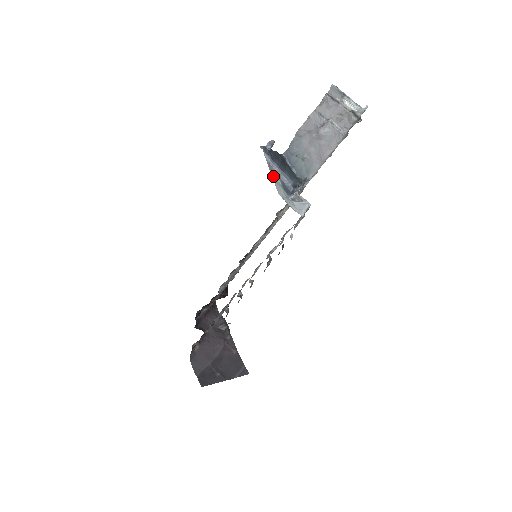
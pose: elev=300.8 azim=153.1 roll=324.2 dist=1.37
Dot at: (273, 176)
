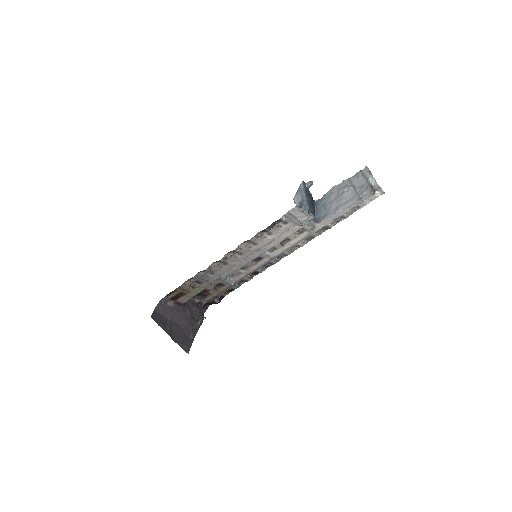
Dot at: (298, 193)
